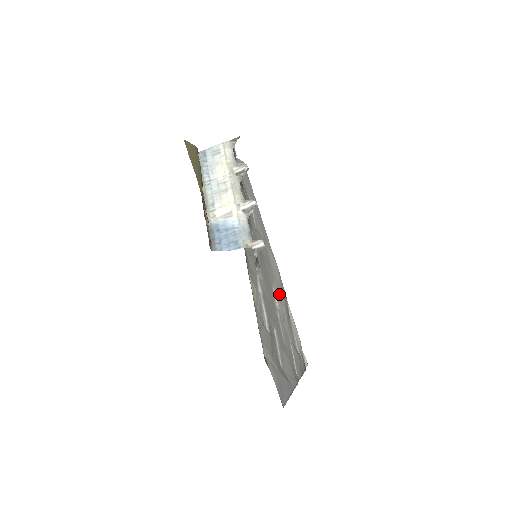
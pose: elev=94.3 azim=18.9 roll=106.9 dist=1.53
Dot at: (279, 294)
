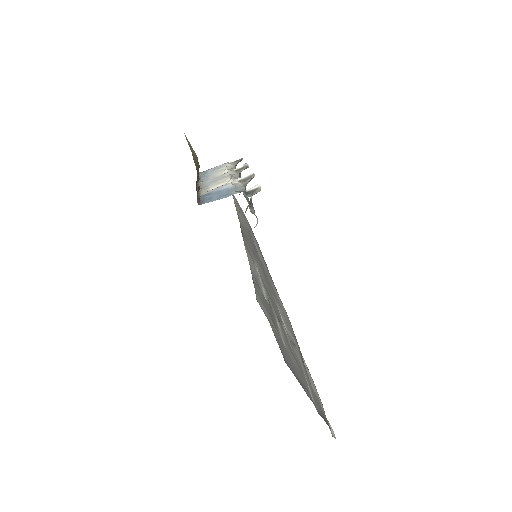
Dot at: (288, 326)
